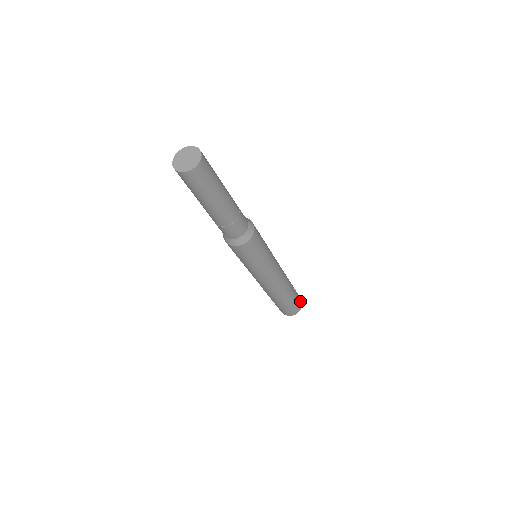
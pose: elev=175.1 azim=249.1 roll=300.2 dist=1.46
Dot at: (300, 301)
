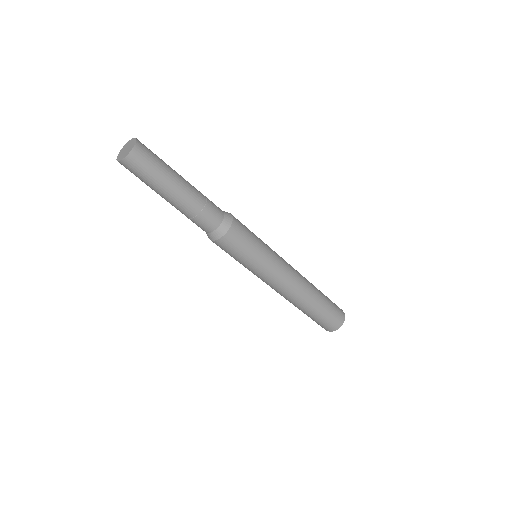
Dot at: (340, 310)
